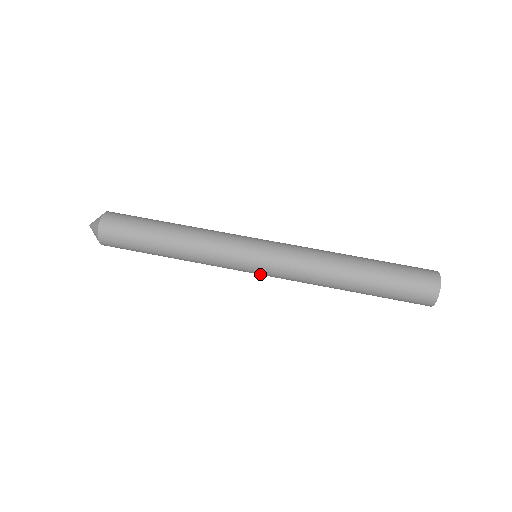
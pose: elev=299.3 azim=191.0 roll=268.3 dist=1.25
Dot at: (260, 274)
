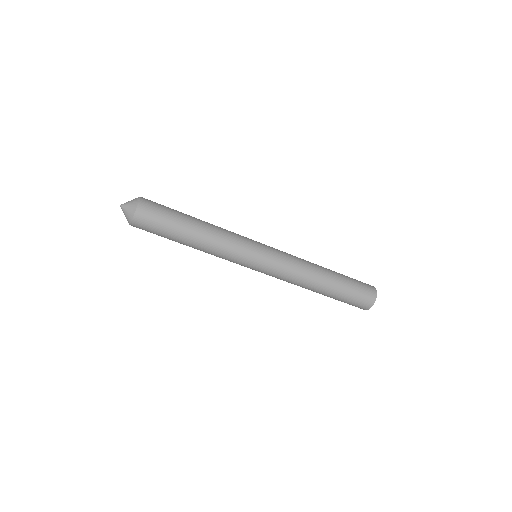
Dot at: (258, 270)
